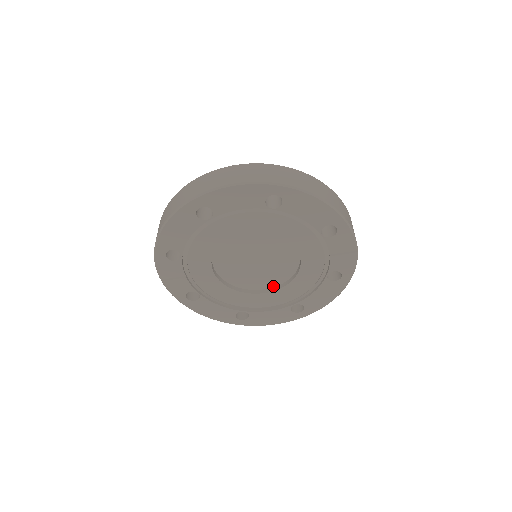
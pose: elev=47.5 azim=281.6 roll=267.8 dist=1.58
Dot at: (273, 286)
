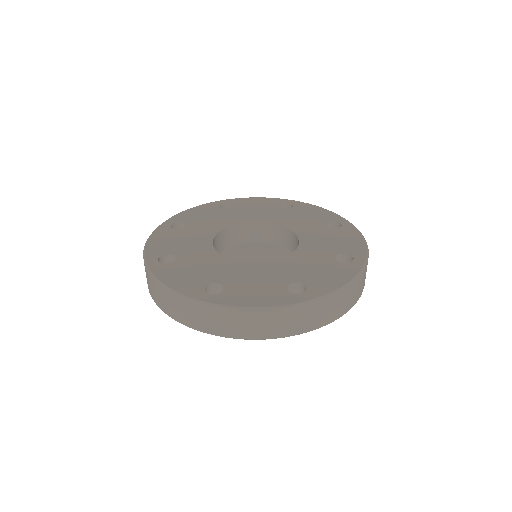
Dot at: (266, 241)
